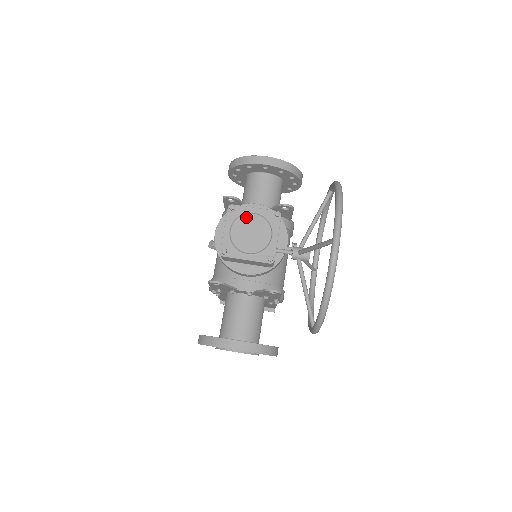
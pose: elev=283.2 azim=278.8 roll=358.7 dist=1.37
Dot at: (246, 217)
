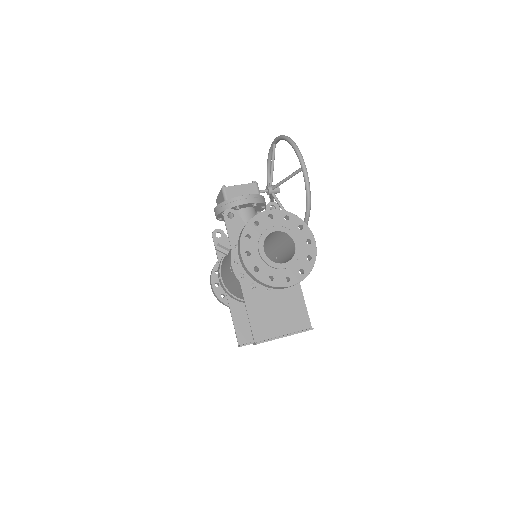
Dot at: occluded
